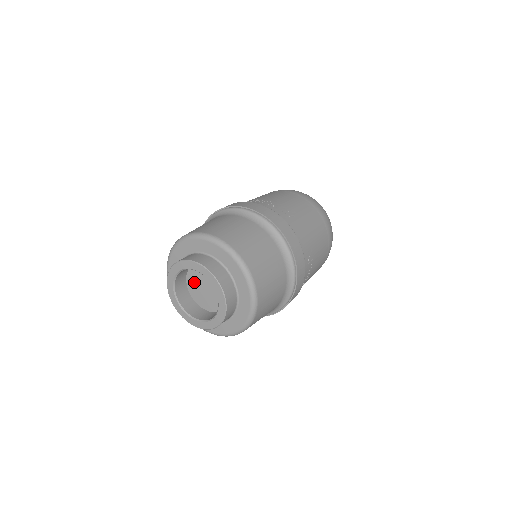
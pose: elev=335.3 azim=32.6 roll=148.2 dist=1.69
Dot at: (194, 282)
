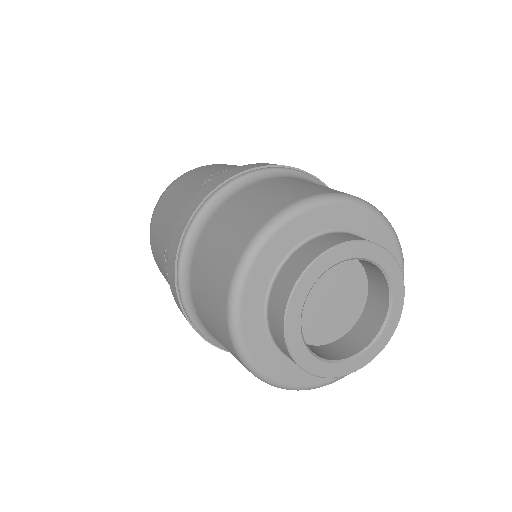
Dot at: occluded
